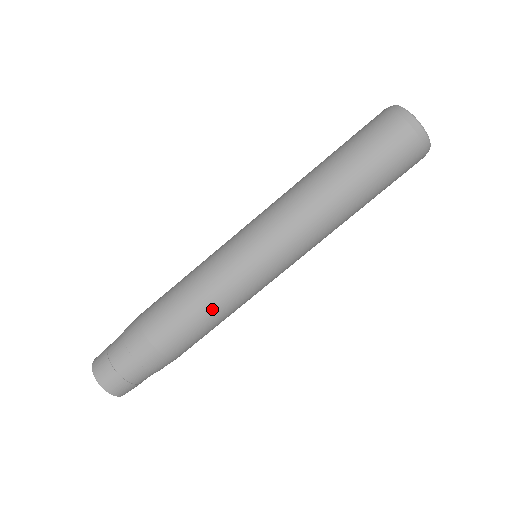
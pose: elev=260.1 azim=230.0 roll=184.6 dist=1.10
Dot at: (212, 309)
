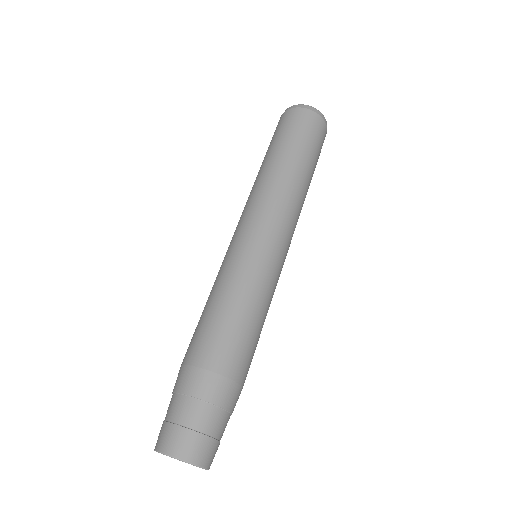
Dot at: (239, 301)
